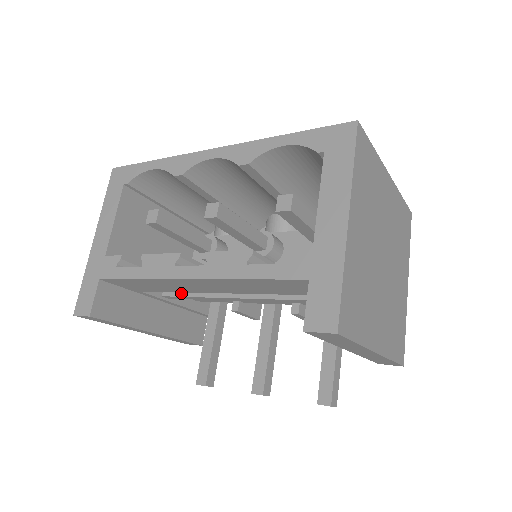
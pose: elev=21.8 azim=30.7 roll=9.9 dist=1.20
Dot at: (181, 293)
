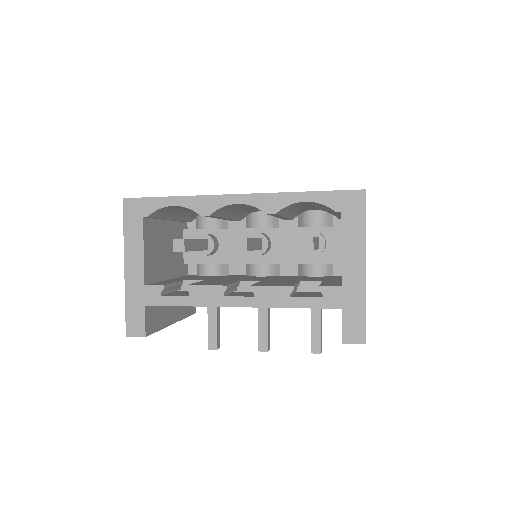
Dot at: occluded
